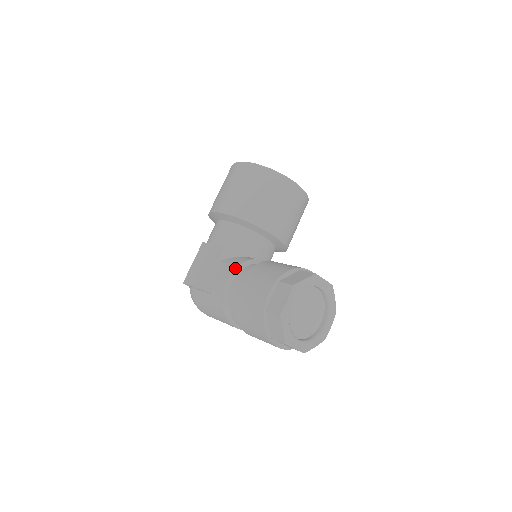
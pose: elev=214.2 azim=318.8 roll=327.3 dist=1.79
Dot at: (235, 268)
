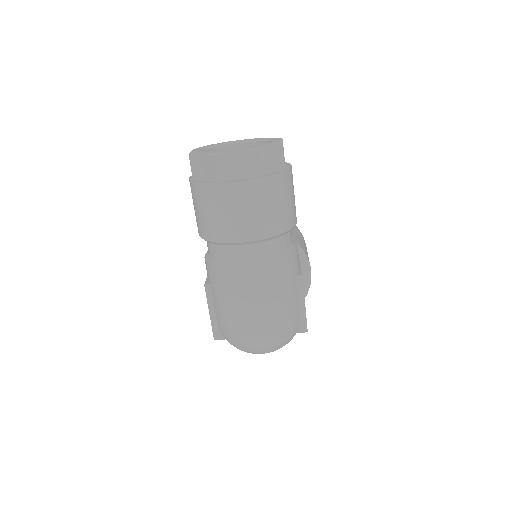
Dot at: occluded
